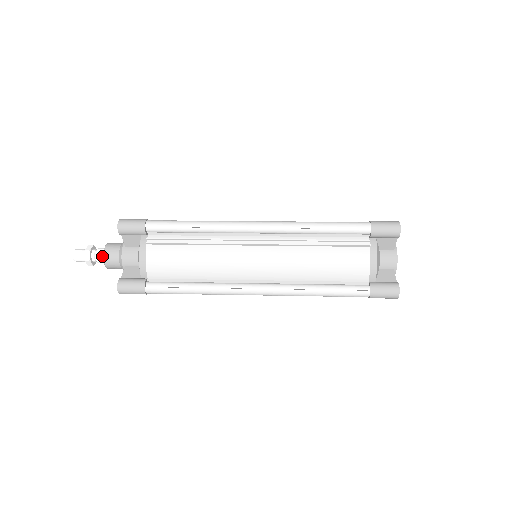
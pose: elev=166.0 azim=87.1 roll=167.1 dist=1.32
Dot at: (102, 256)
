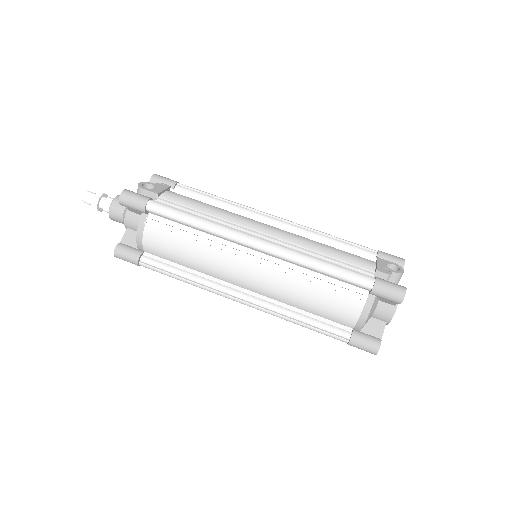
Dot at: (109, 209)
